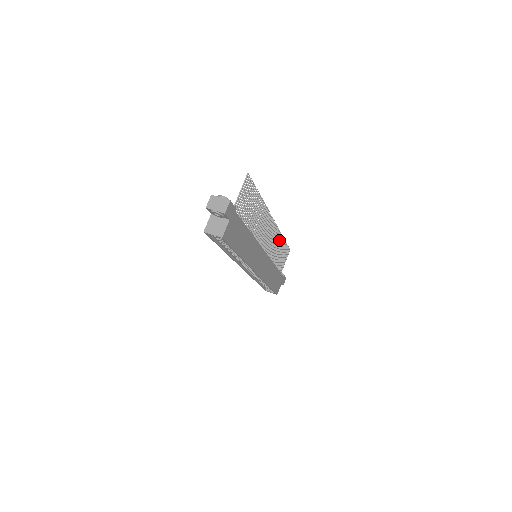
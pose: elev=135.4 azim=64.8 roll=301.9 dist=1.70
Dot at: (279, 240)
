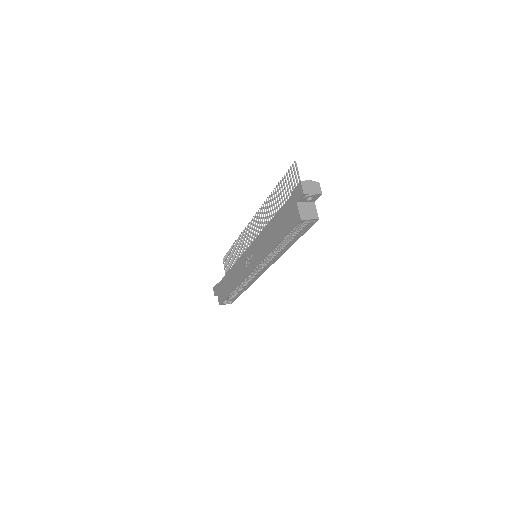
Dot at: (239, 243)
